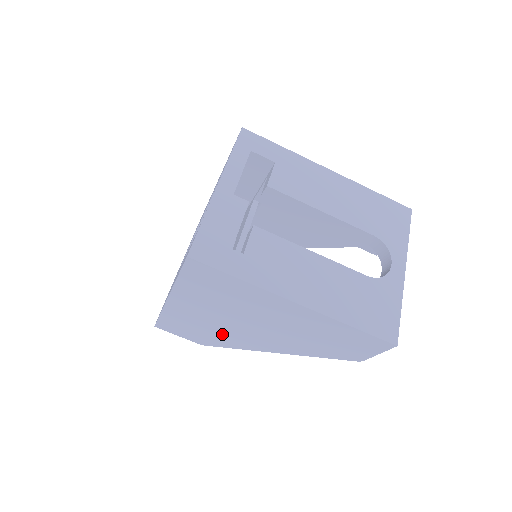
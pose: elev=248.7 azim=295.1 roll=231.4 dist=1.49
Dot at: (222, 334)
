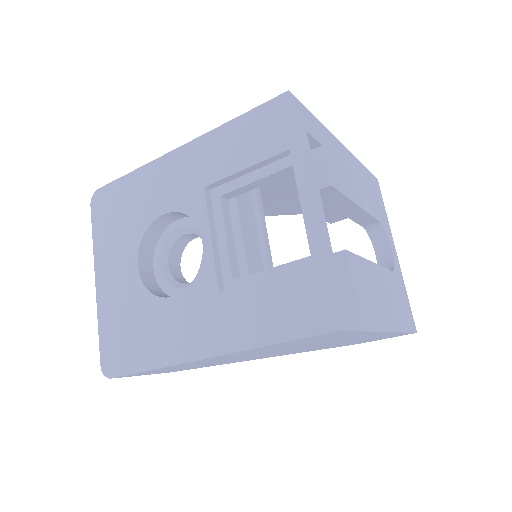
Dot at: (224, 362)
